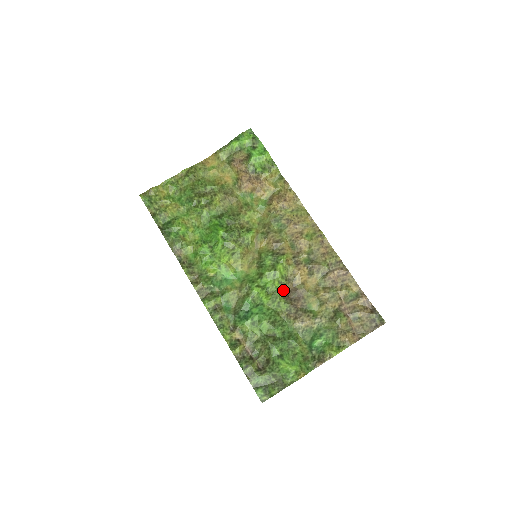
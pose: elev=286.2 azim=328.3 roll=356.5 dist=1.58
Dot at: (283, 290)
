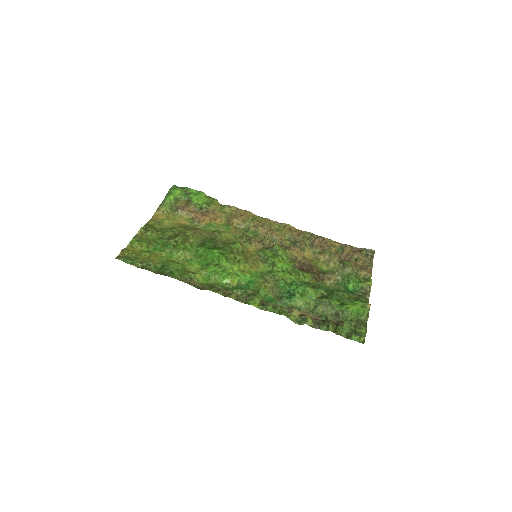
Dot at: (296, 268)
